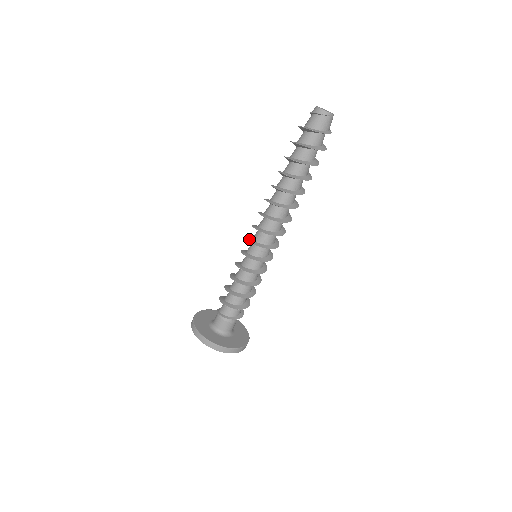
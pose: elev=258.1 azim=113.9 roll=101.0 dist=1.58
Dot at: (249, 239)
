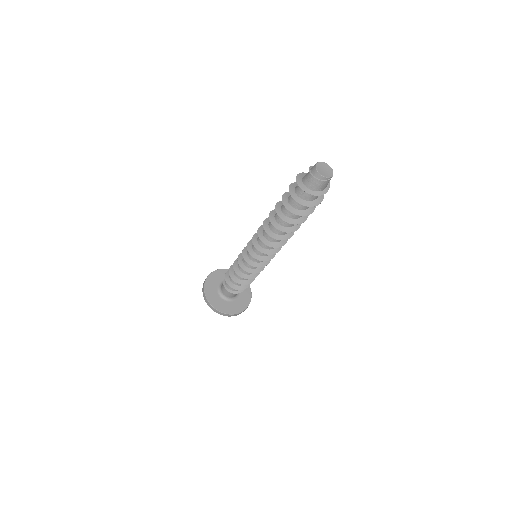
Dot at: (249, 248)
